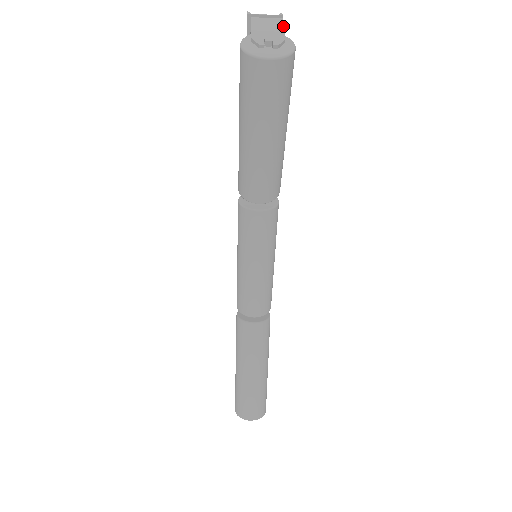
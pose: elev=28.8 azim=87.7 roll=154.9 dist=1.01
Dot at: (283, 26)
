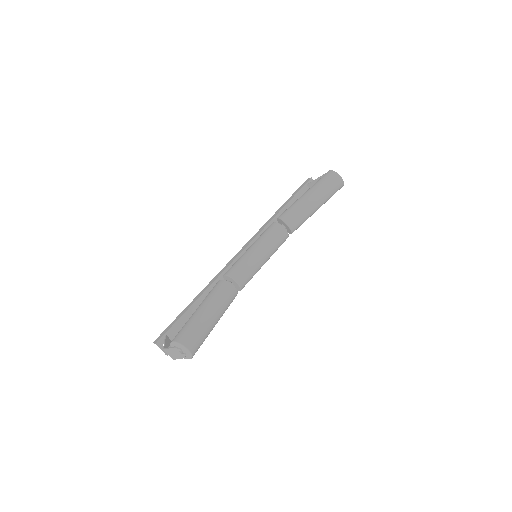
Dot at: occluded
